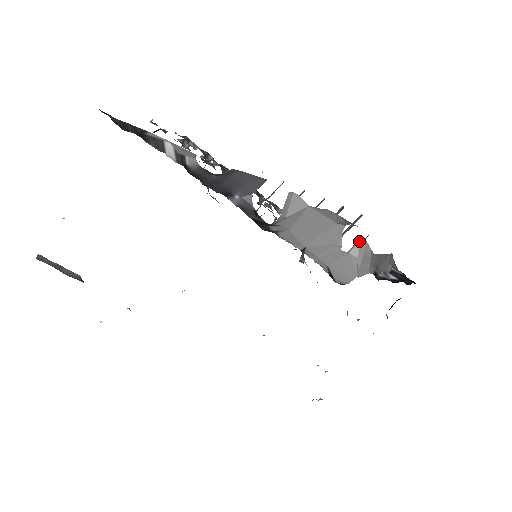
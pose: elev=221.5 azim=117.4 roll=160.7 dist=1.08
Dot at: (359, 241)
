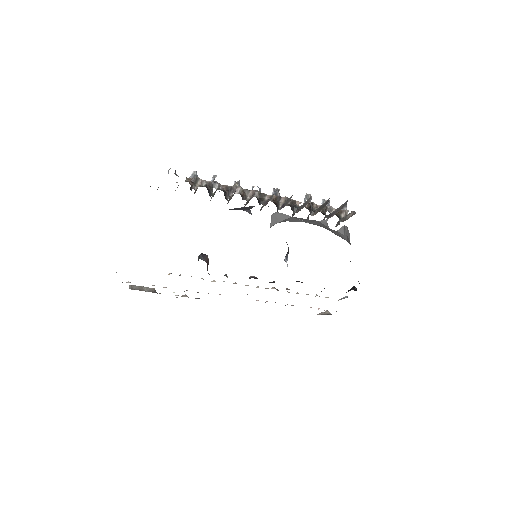
Dot at: (353, 212)
